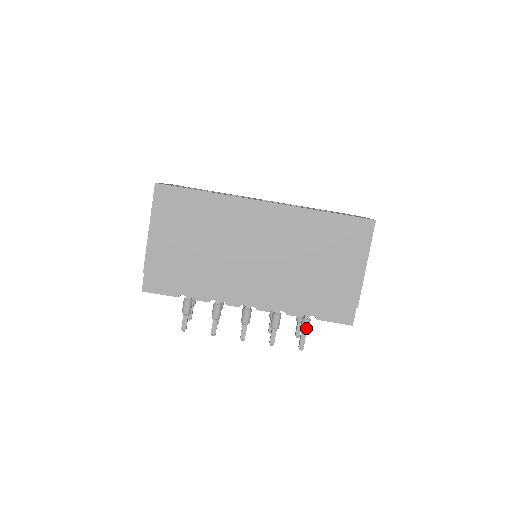
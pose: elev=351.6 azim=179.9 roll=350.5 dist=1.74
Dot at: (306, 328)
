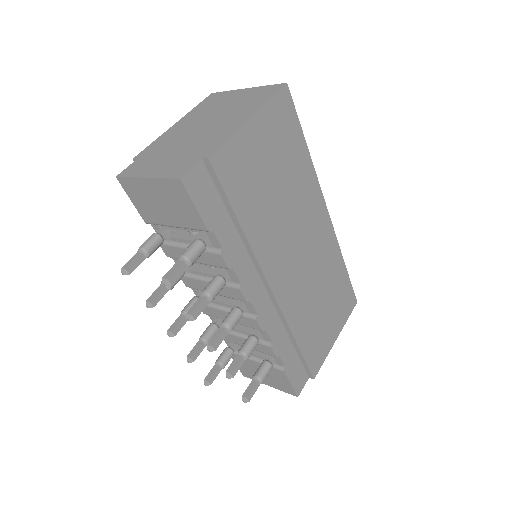
Dot at: (266, 375)
